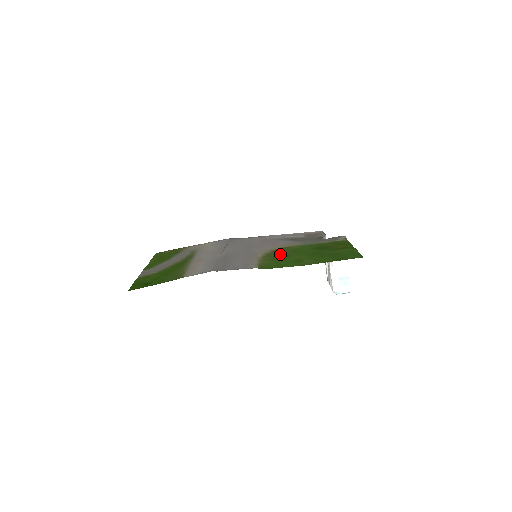
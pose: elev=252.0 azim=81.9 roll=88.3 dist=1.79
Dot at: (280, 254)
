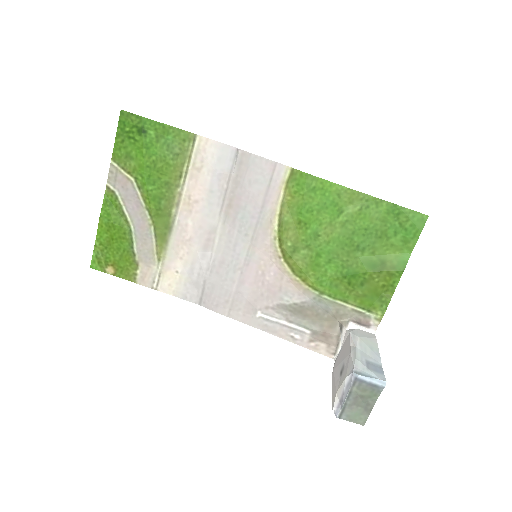
Dot at: (299, 241)
